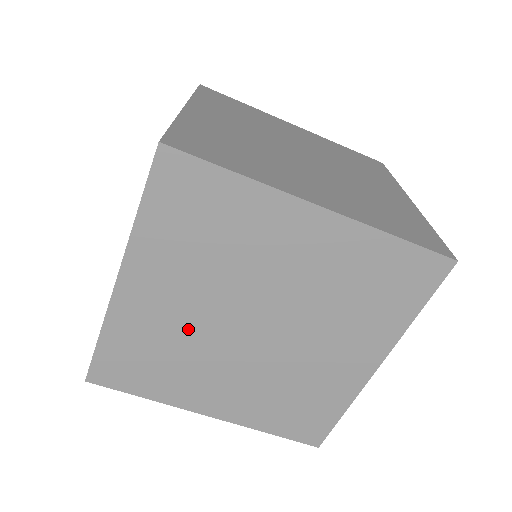
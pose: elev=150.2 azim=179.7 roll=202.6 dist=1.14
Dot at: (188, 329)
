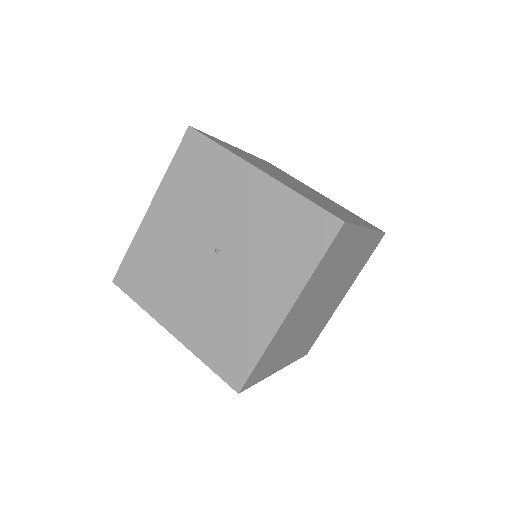
Dot at: (299, 322)
